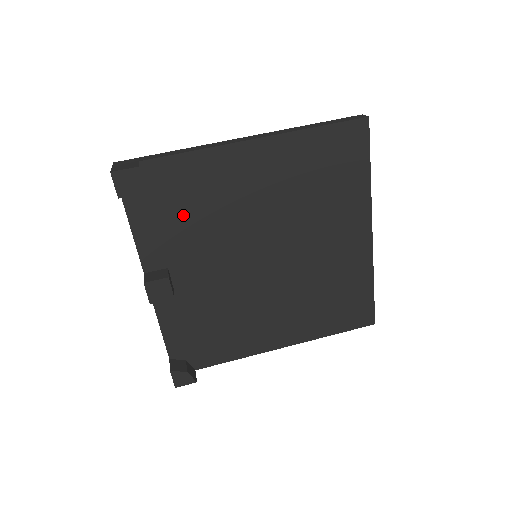
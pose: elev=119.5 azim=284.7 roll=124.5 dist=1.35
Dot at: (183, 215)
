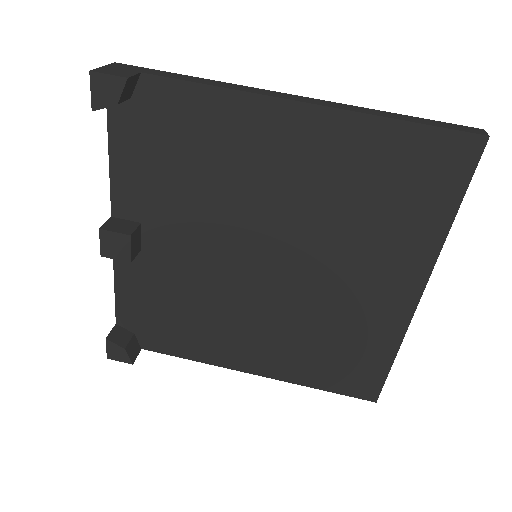
Dot at: (177, 166)
